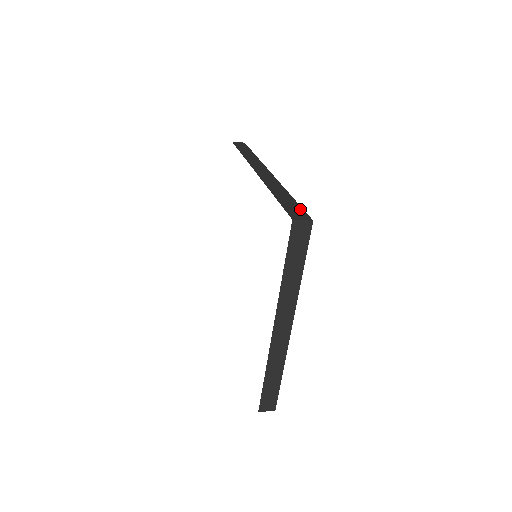
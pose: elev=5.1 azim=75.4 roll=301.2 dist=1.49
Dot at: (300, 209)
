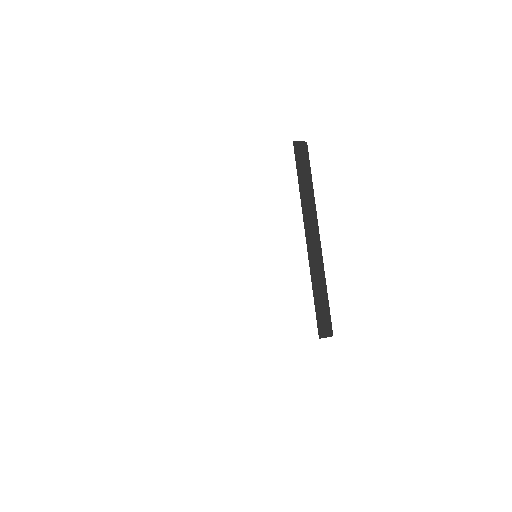
Dot at: occluded
